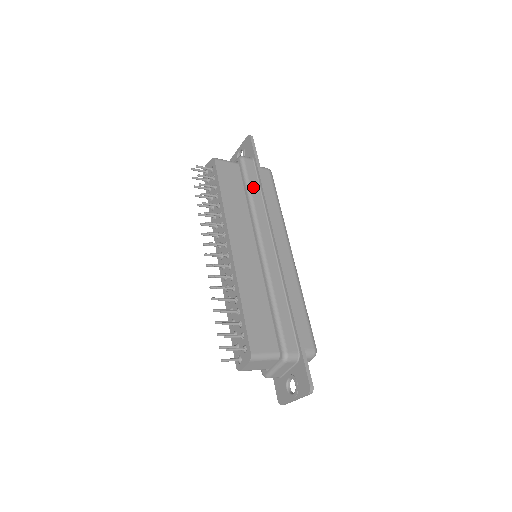
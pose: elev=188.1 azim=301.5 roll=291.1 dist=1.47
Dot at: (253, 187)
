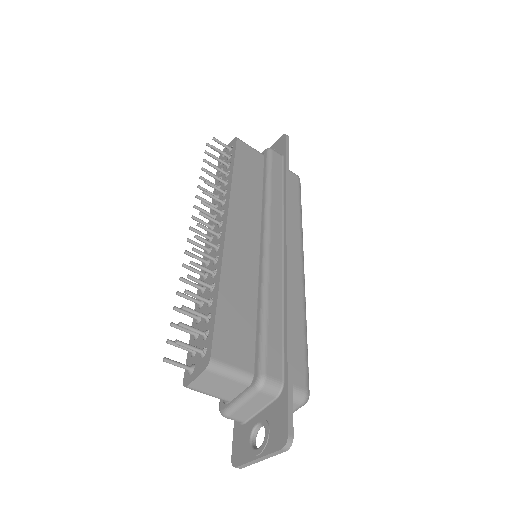
Dot at: (275, 178)
